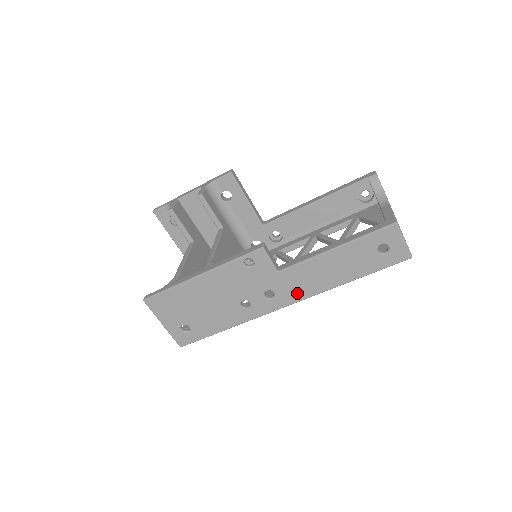
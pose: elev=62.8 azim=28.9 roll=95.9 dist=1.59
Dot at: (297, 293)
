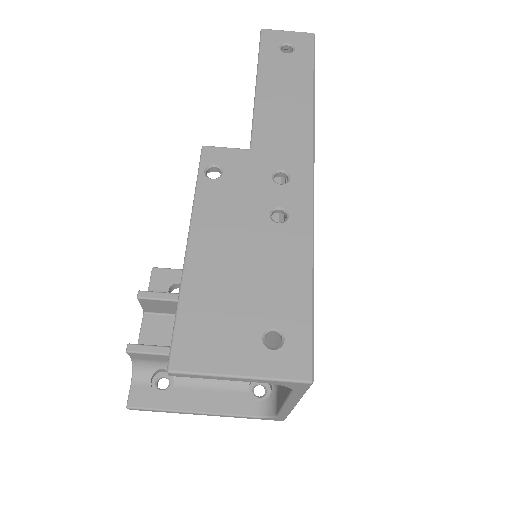
Dot at: (298, 146)
